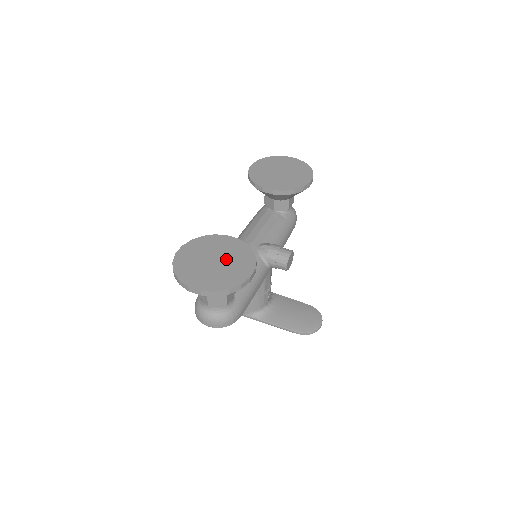
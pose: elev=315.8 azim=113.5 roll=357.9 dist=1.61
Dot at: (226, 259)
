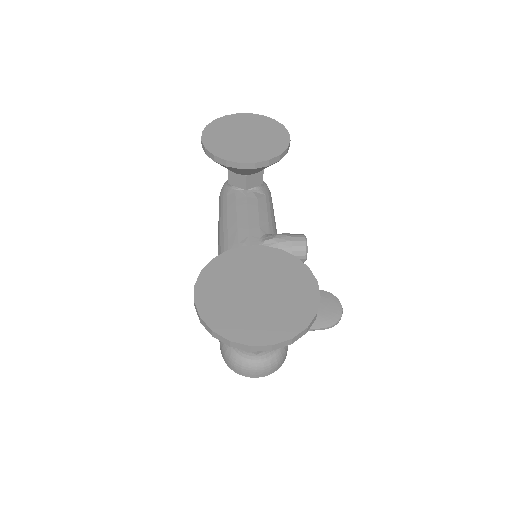
Dot at: (270, 282)
